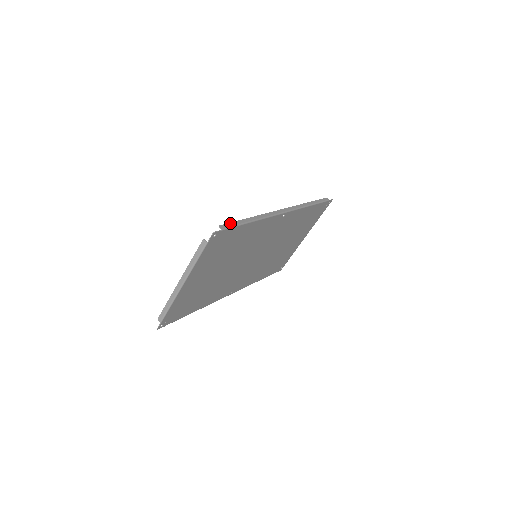
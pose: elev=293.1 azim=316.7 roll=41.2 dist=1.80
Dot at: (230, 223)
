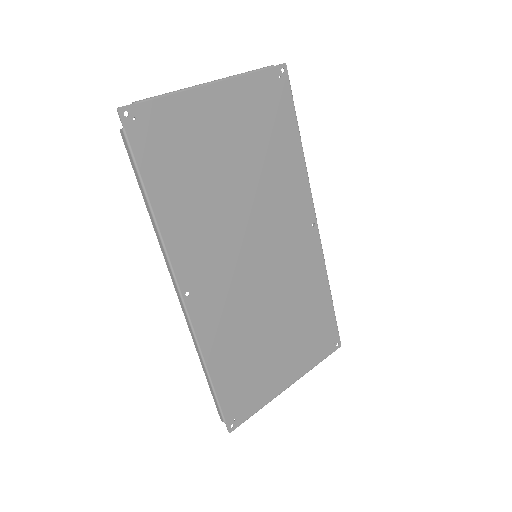
Dot at: occluded
